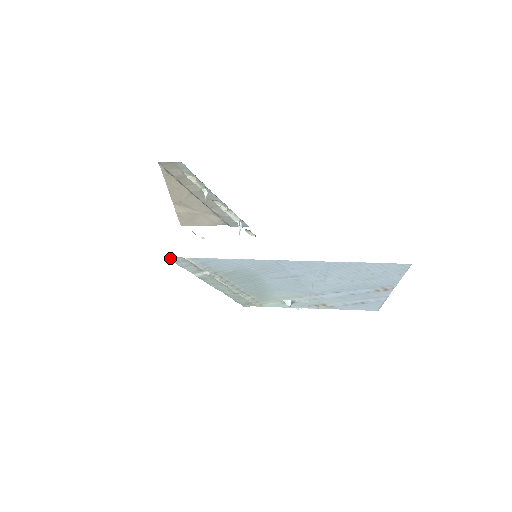
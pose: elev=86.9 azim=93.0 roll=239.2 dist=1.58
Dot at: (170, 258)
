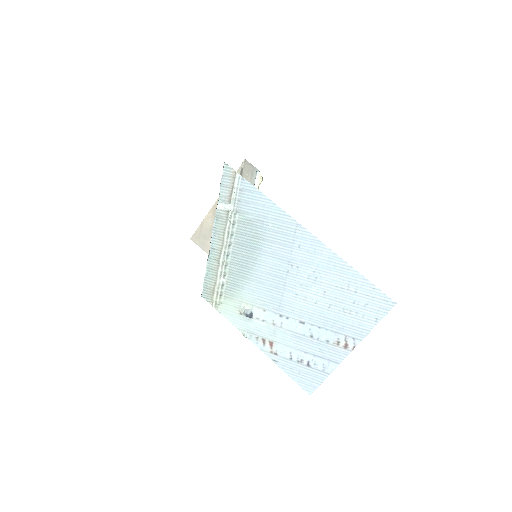
Dot at: (225, 166)
